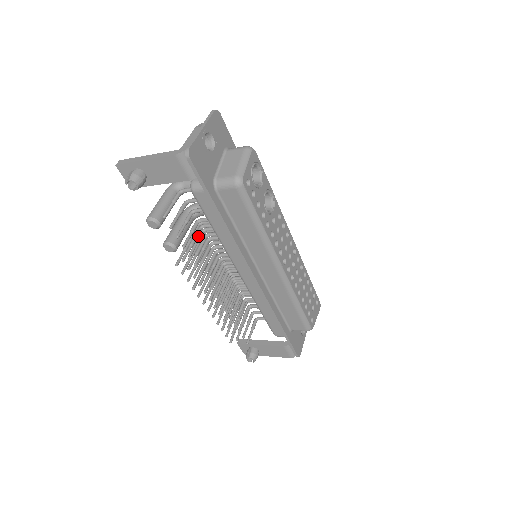
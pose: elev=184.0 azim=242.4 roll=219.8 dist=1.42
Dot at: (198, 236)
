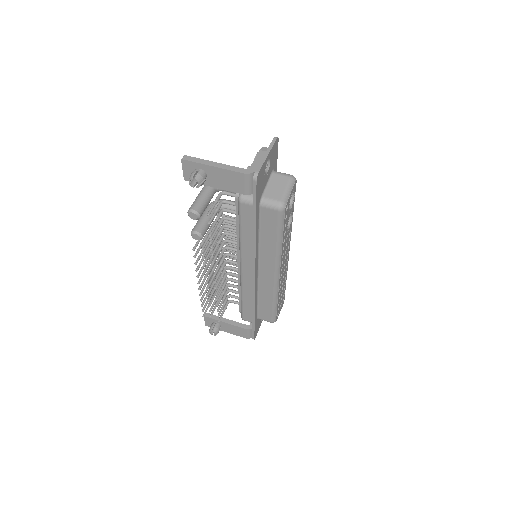
Dot at: (220, 231)
